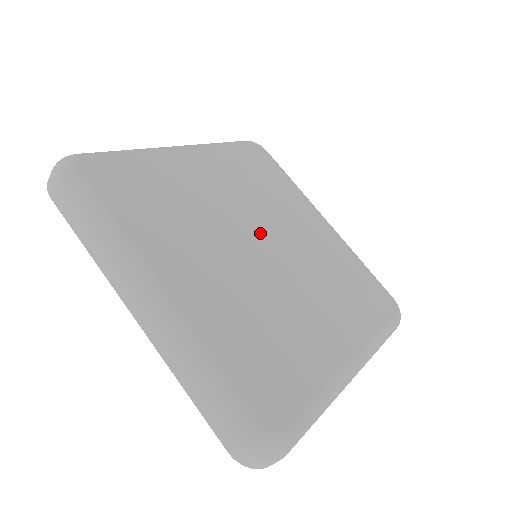
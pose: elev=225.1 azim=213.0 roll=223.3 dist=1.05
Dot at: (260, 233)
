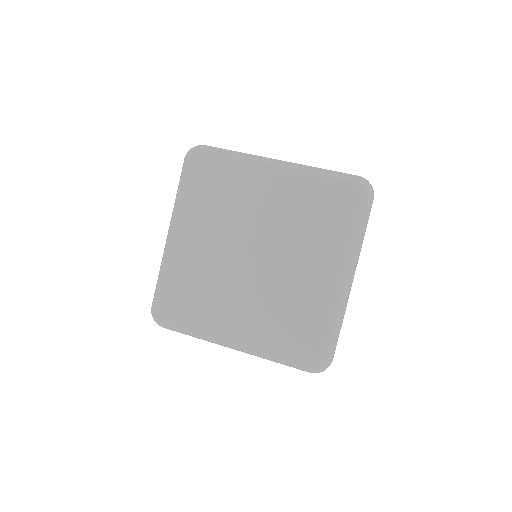
Dot at: (245, 248)
